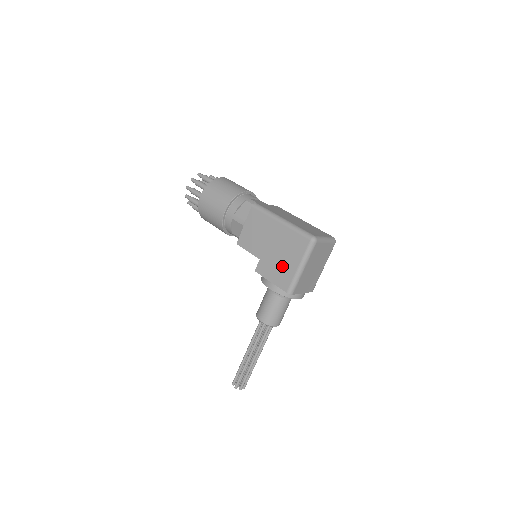
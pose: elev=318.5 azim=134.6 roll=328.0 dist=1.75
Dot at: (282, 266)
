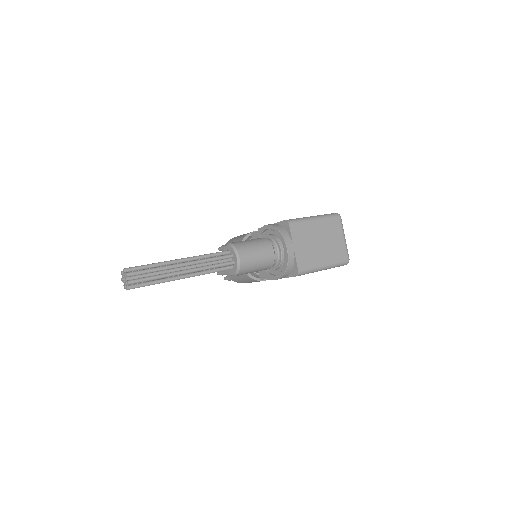
Dot at: occluded
